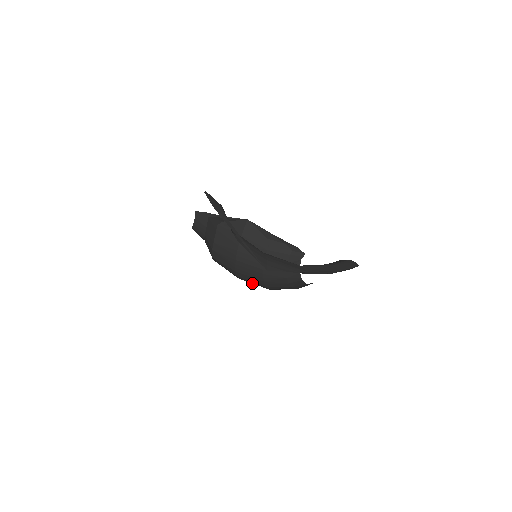
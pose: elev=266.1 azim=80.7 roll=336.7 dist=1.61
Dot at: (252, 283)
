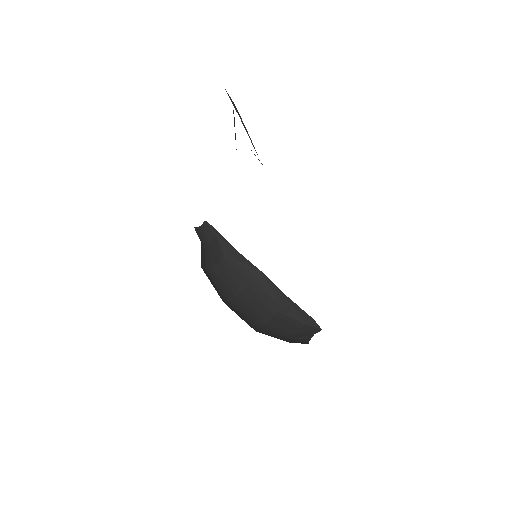
Dot at: occluded
